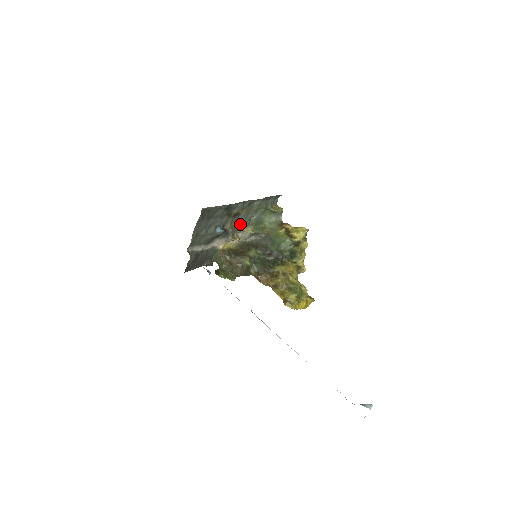
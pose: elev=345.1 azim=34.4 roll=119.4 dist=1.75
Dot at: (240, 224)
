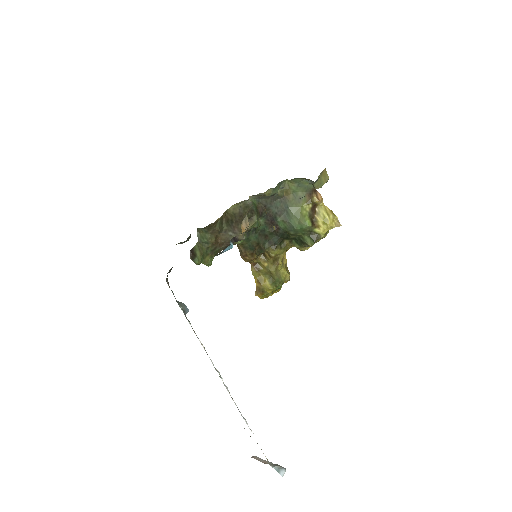
Dot at: occluded
